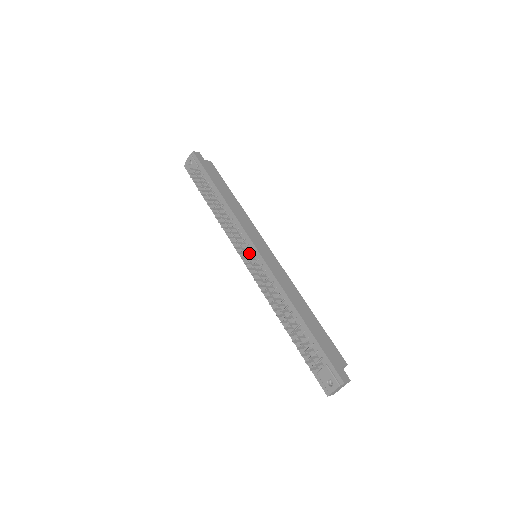
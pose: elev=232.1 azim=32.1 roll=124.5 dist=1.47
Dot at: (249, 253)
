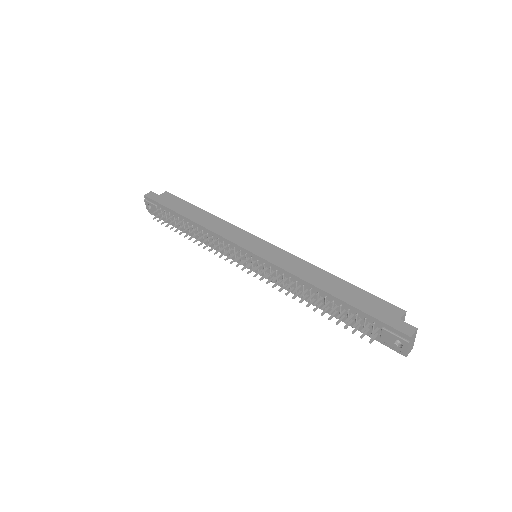
Dot at: (246, 260)
